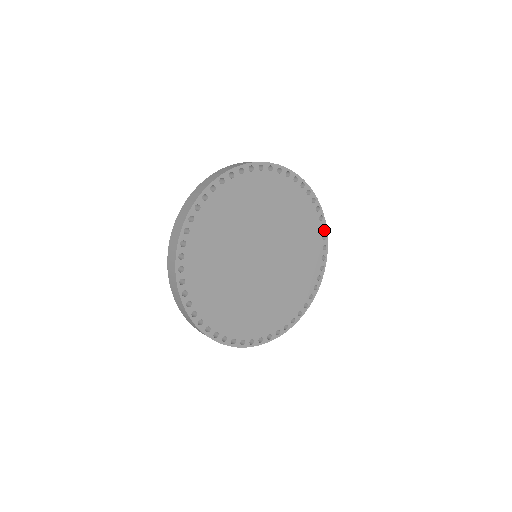
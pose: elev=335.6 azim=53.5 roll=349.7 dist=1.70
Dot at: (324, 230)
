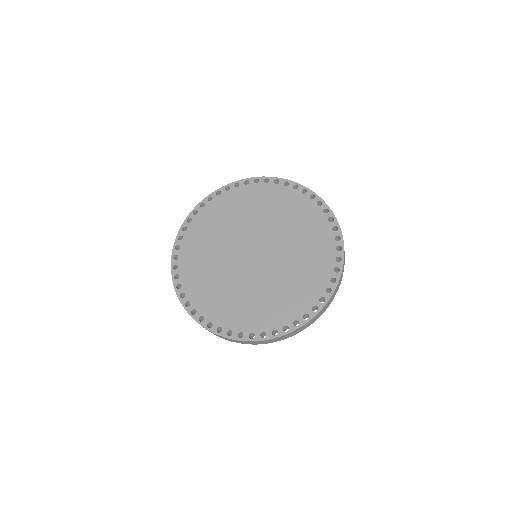
Dot at: (340, 252)
